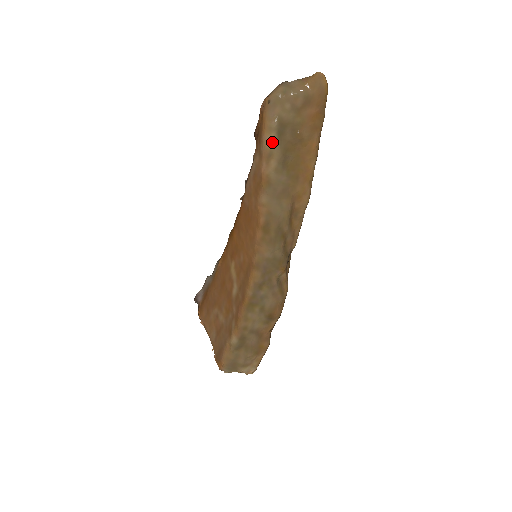
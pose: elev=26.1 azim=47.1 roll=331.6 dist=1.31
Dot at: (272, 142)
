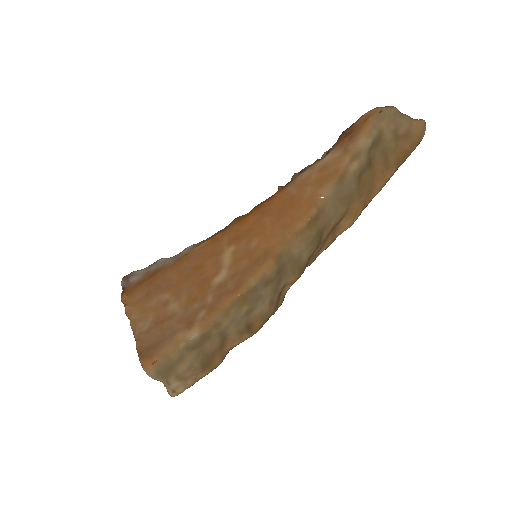
Dot at: (365, 146)
